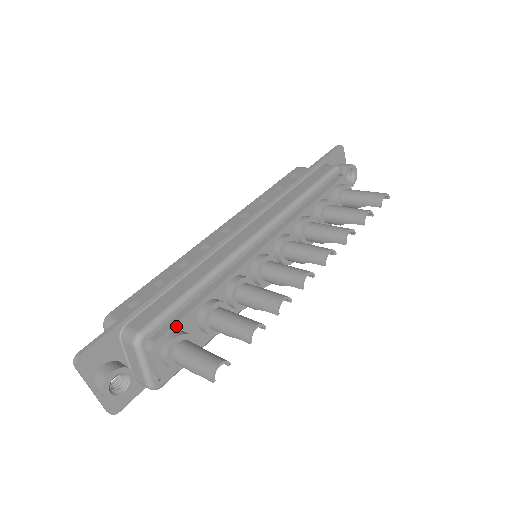
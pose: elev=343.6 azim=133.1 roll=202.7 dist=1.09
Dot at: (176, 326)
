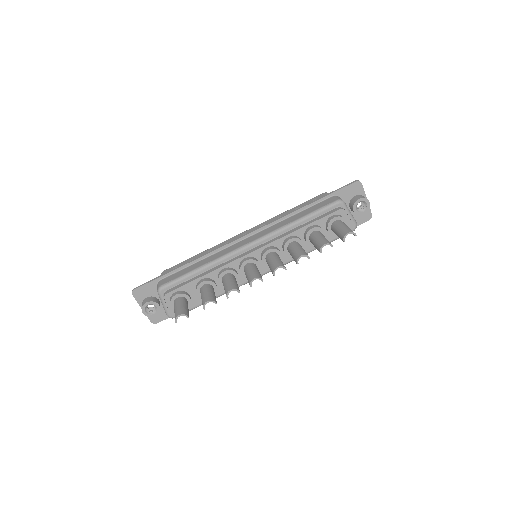
Dot at: (181, 288)
